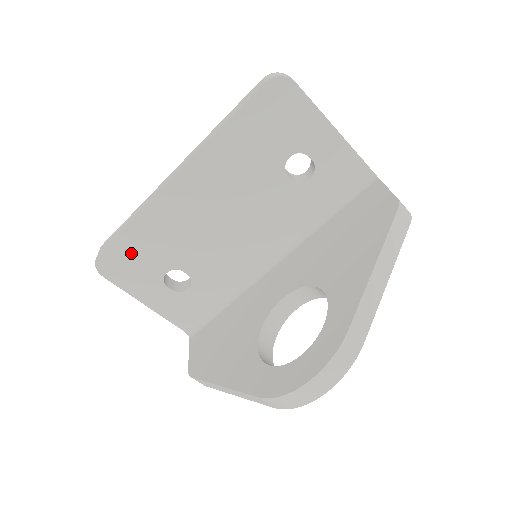
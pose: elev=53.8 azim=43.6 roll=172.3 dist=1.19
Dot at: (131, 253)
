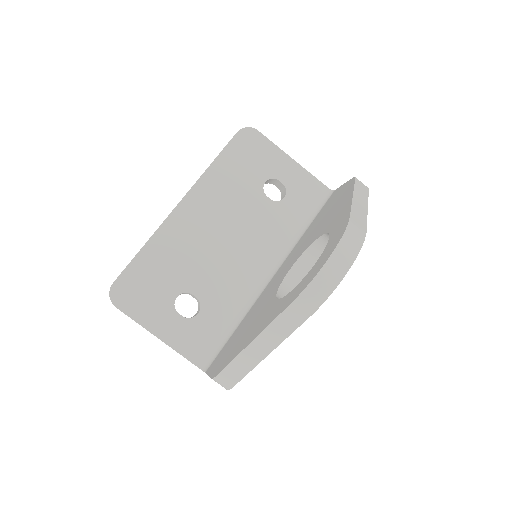
Dot at: (143, 279)
